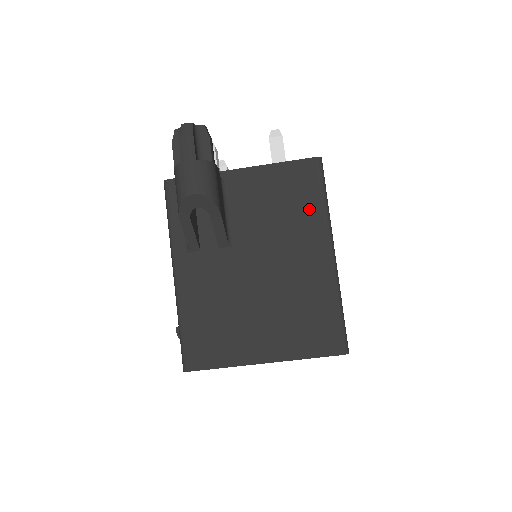
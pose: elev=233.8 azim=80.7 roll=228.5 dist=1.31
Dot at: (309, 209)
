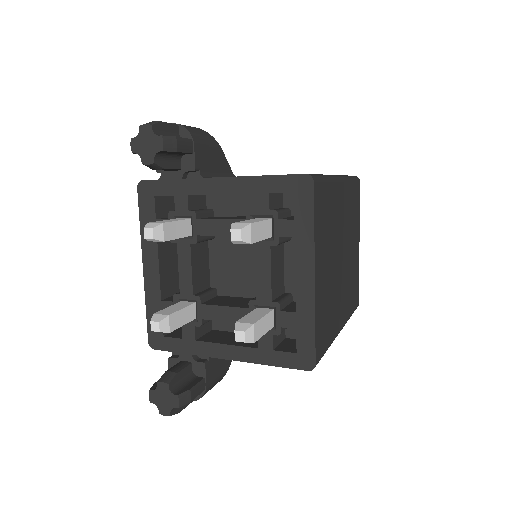
Dot at: occluded
